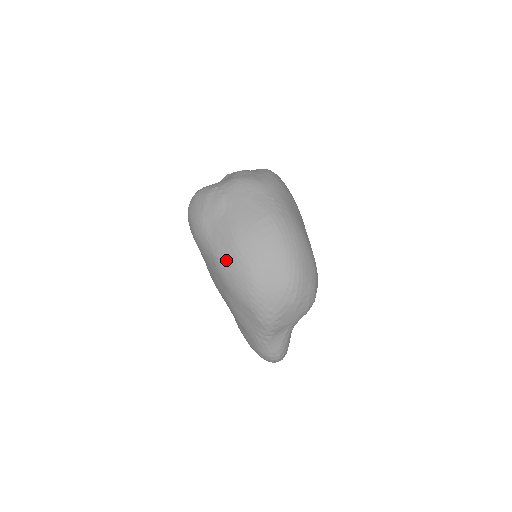
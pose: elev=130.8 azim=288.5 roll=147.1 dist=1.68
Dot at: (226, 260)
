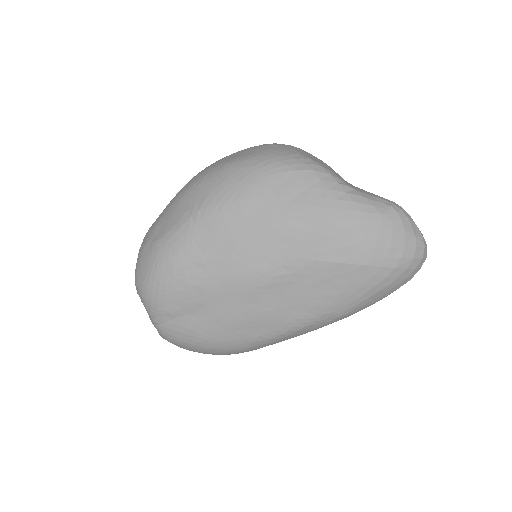
Dot at: (206, 193)
